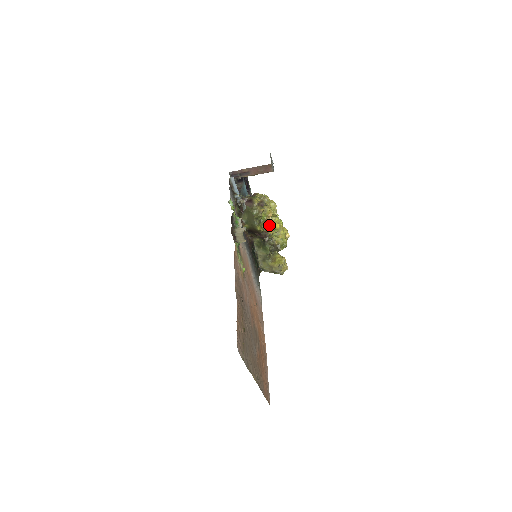
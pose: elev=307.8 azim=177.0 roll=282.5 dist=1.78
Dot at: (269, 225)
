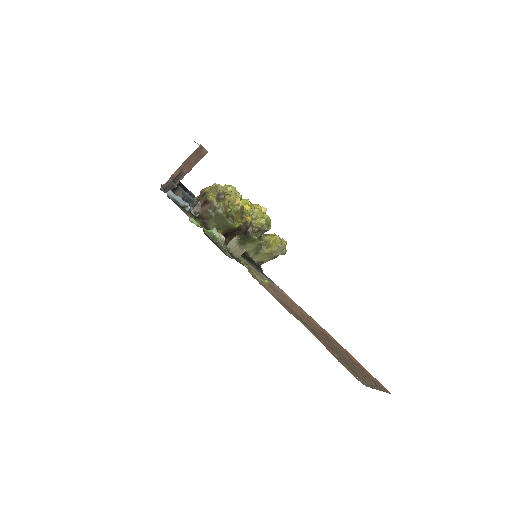
Dot at: (244, 213)
